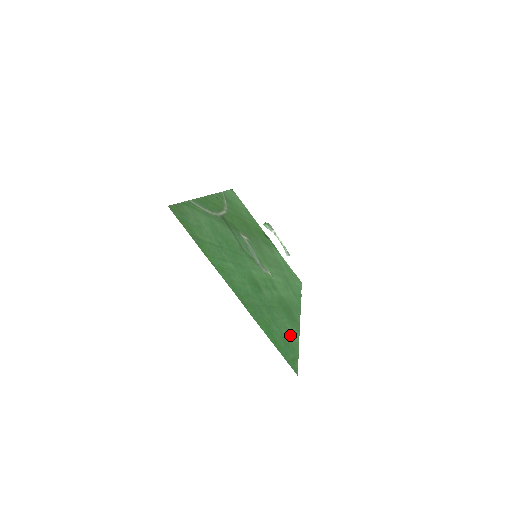
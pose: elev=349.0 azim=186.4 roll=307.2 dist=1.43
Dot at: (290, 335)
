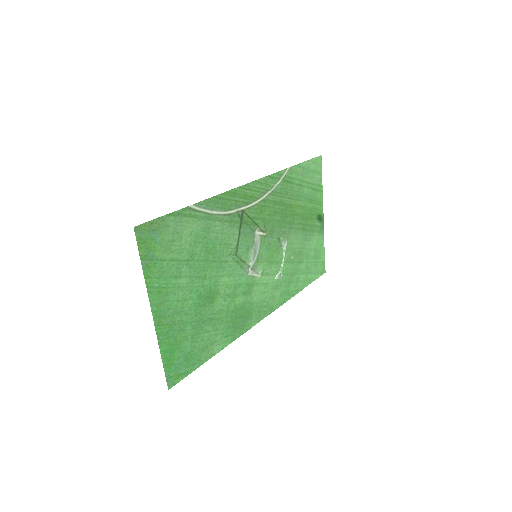
Dot at: (209, 347)
